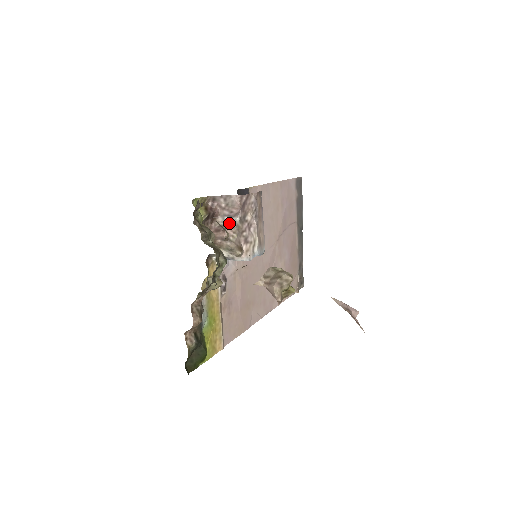
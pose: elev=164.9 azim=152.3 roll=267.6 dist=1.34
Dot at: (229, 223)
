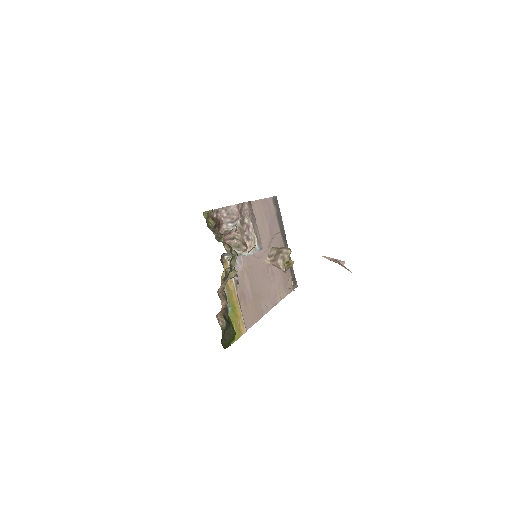
Dot at: (232, 227)
